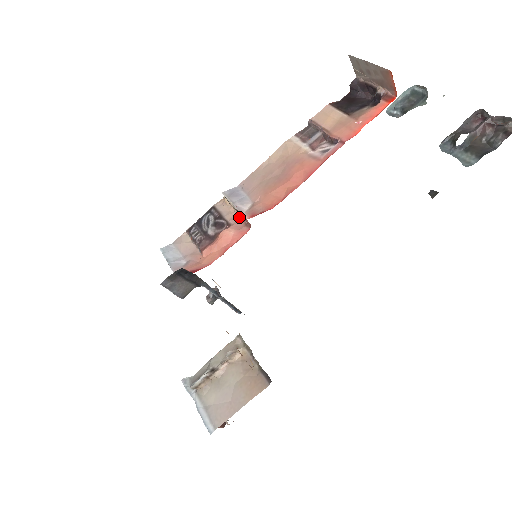
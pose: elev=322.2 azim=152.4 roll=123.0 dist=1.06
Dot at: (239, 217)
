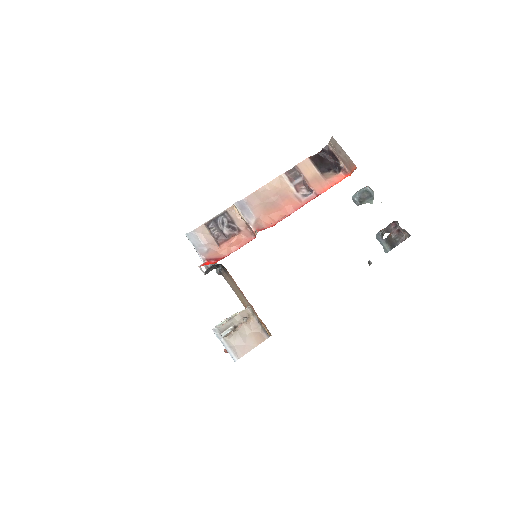
Dot at: (247, 226)
